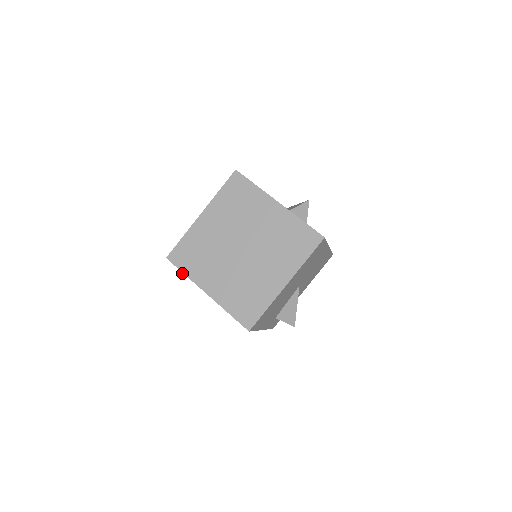
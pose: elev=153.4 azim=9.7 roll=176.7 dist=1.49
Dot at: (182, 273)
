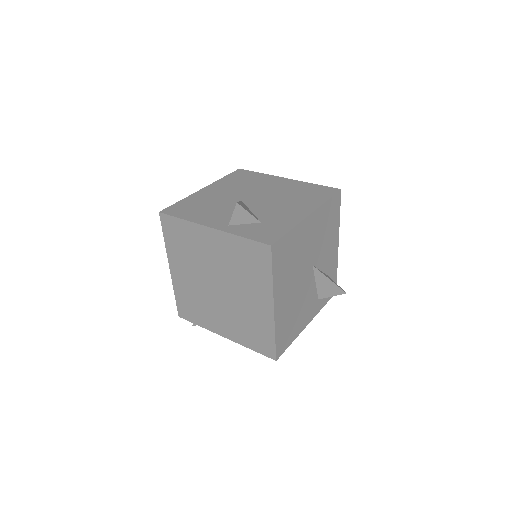
Dot at: (198, 324)
